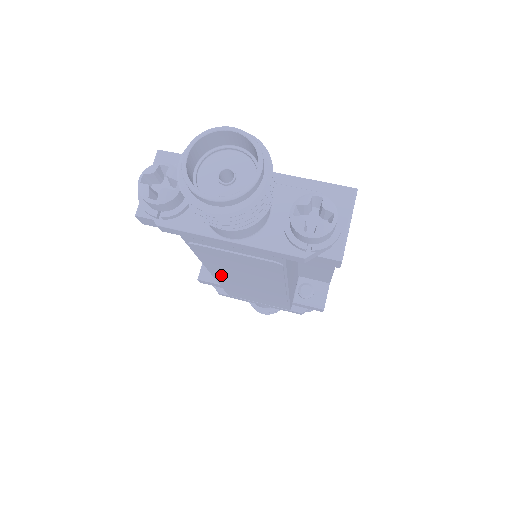
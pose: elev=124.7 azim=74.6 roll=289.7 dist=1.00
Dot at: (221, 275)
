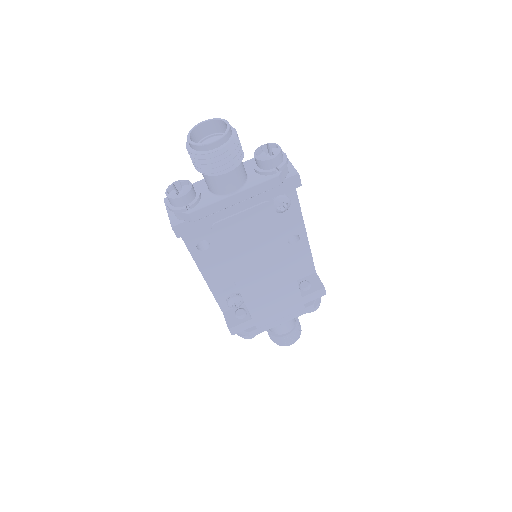
Dot at: (242, 275)
